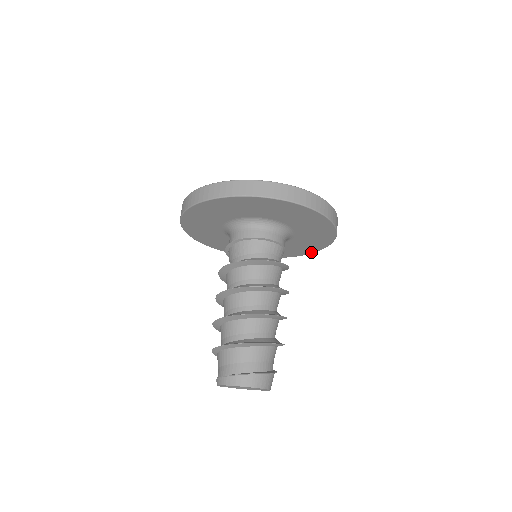
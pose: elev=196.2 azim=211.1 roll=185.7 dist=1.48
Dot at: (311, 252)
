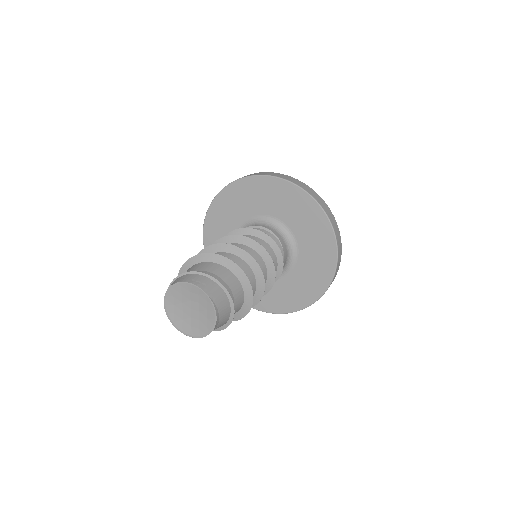
Dot at: (333, 270)
